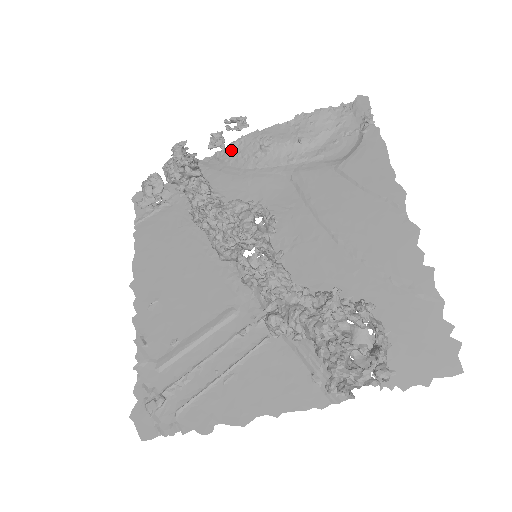
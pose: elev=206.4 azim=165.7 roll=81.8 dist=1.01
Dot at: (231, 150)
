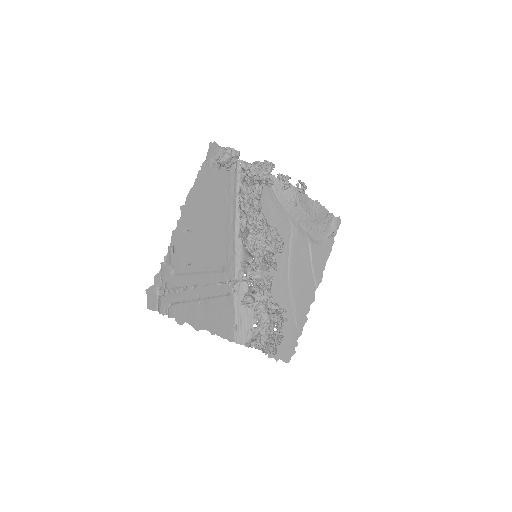
Dot at: (281, 184)
